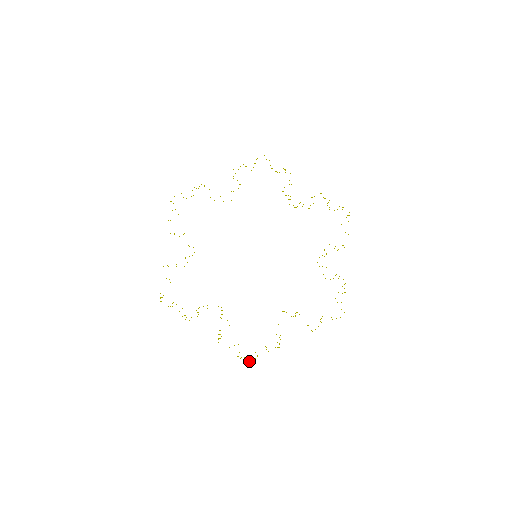
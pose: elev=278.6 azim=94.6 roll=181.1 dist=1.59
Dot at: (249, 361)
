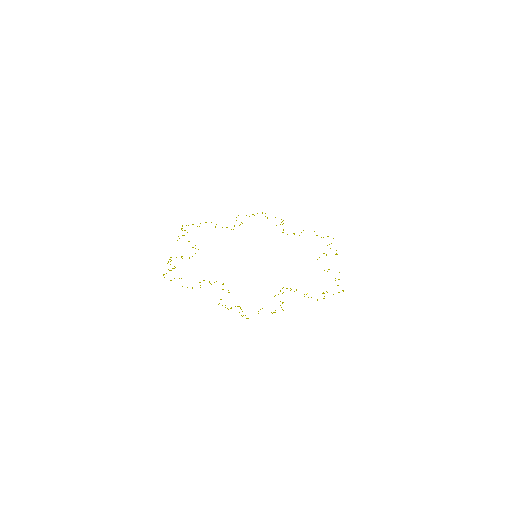
Dot at: occluded
